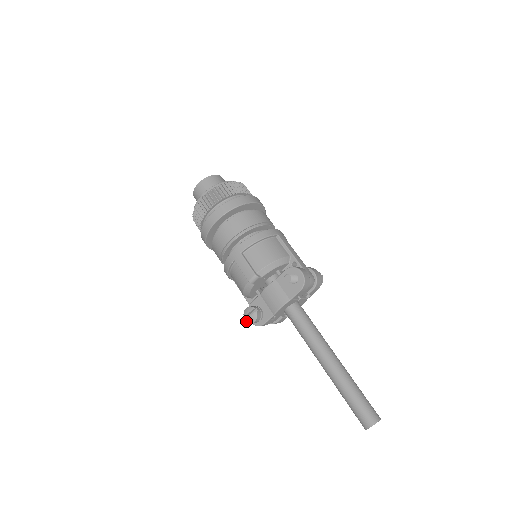
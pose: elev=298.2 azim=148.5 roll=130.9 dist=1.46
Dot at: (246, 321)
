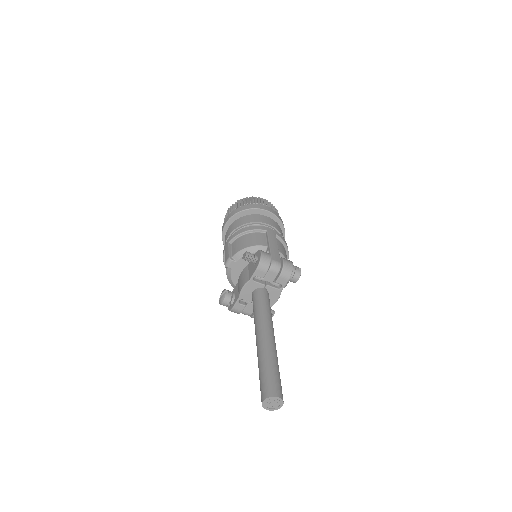
Dot at: (219, 303)
